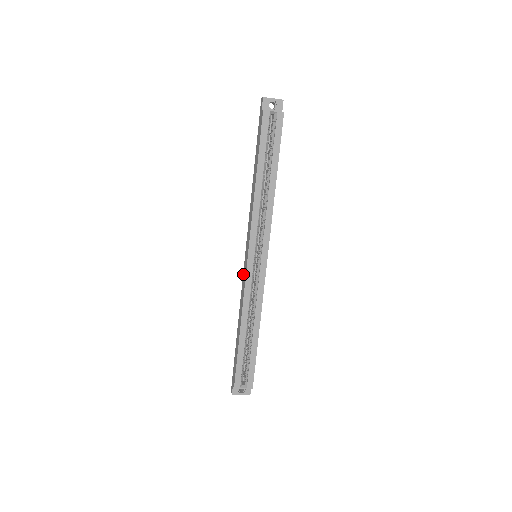
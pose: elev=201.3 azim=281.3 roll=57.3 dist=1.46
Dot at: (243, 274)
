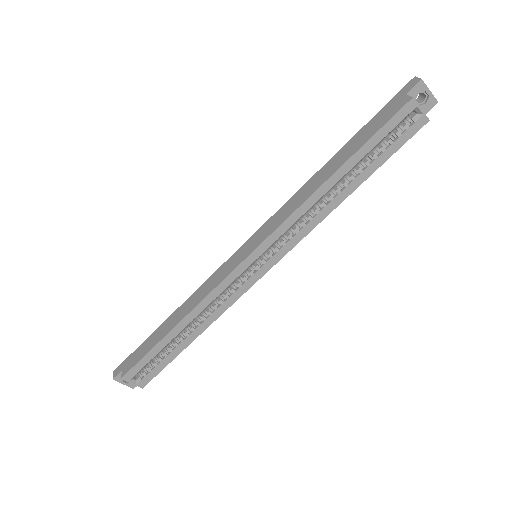
Dot at: (224, 264)
